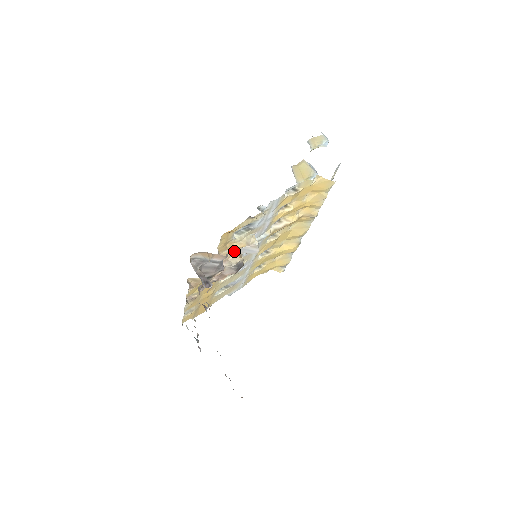
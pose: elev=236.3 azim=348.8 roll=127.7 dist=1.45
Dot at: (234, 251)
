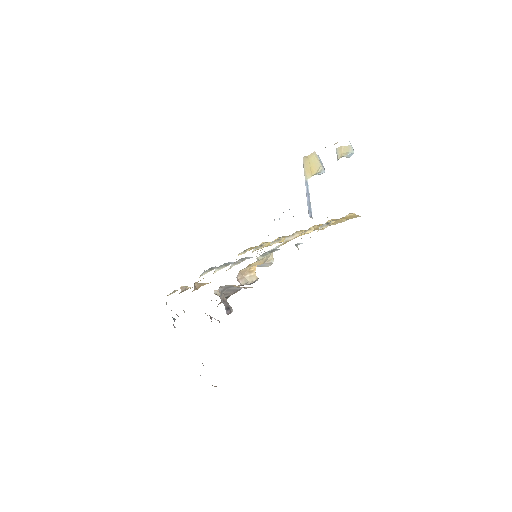
Dot at: (252, 268)
